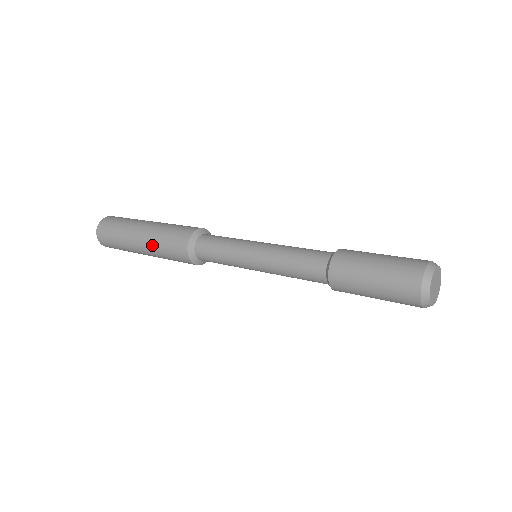
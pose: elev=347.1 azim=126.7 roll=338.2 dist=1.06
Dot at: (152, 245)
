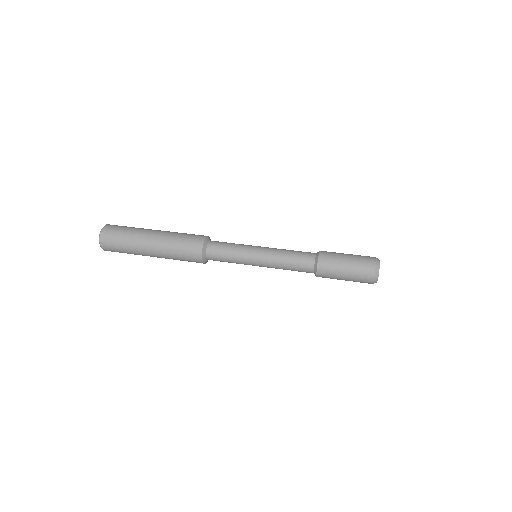
Dot at: (165, 246)
